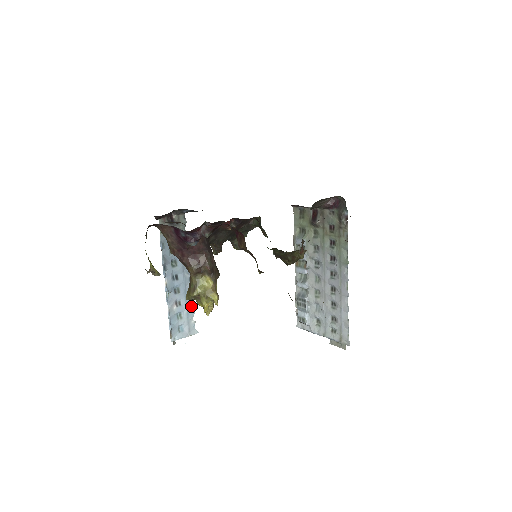
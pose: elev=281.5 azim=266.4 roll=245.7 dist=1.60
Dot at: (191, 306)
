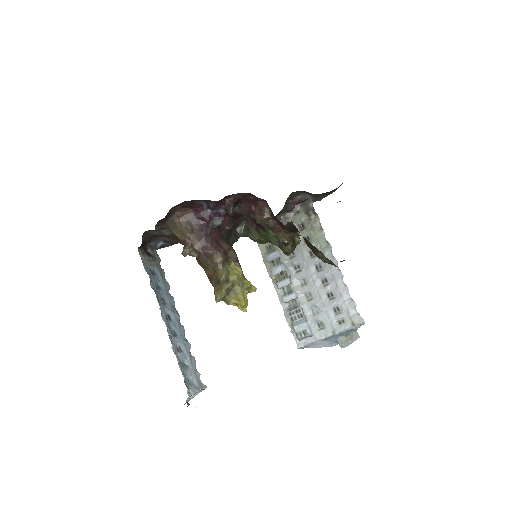
Dot at: (190, 354)
